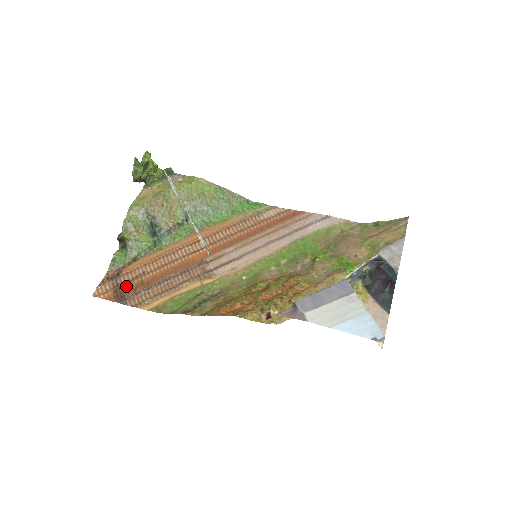
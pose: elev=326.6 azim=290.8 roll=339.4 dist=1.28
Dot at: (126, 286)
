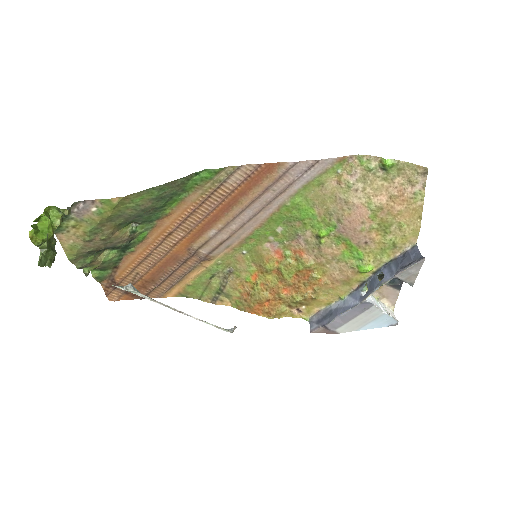
Dot at: occluded
